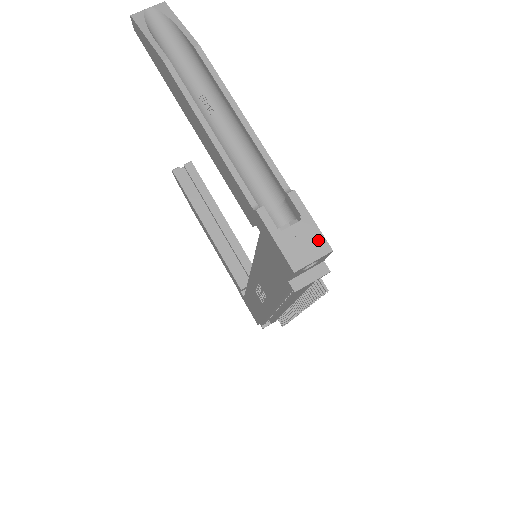
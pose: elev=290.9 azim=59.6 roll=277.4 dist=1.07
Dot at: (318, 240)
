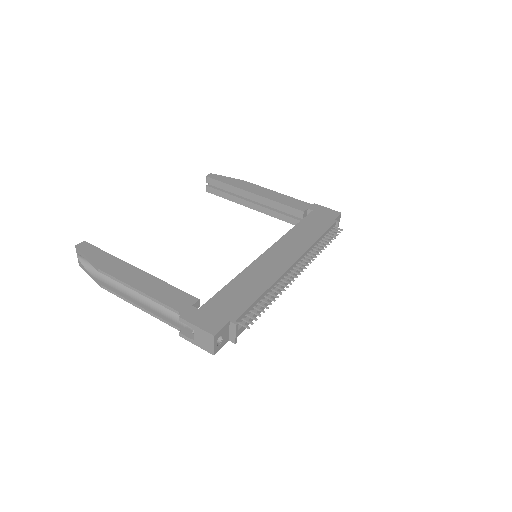
Dot at: (206, 335)
